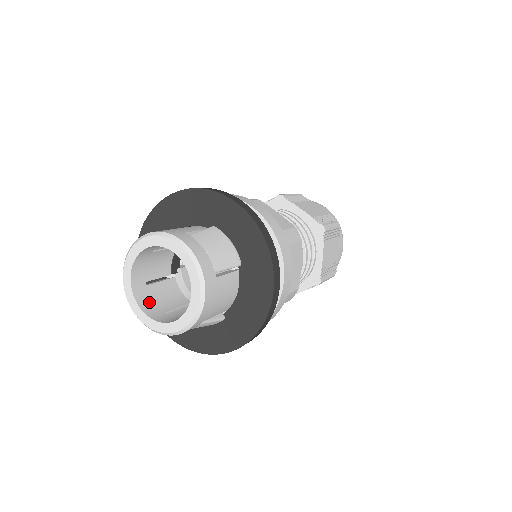
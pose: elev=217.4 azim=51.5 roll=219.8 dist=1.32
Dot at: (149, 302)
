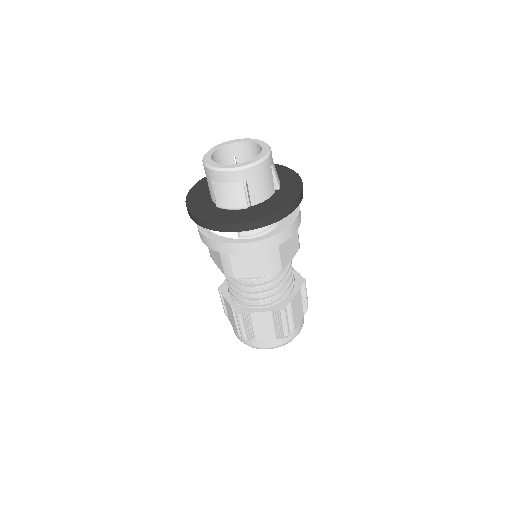
Dot at: occluded
